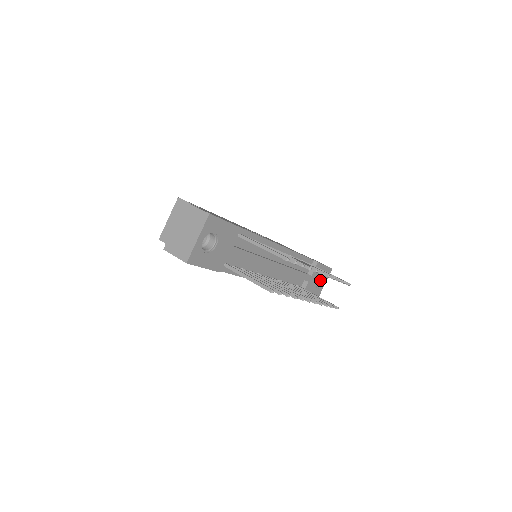
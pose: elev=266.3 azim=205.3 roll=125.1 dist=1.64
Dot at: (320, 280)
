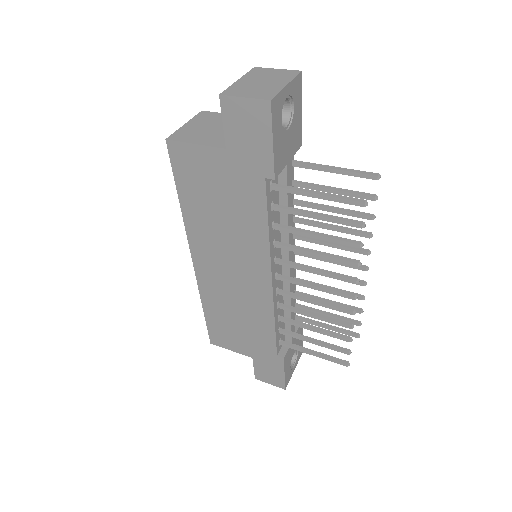
Dot at: occluded
